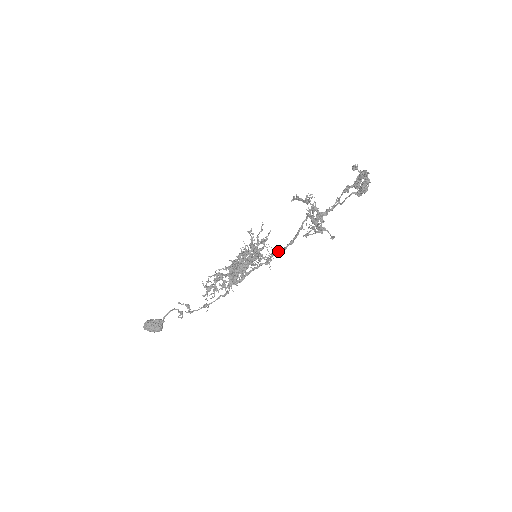
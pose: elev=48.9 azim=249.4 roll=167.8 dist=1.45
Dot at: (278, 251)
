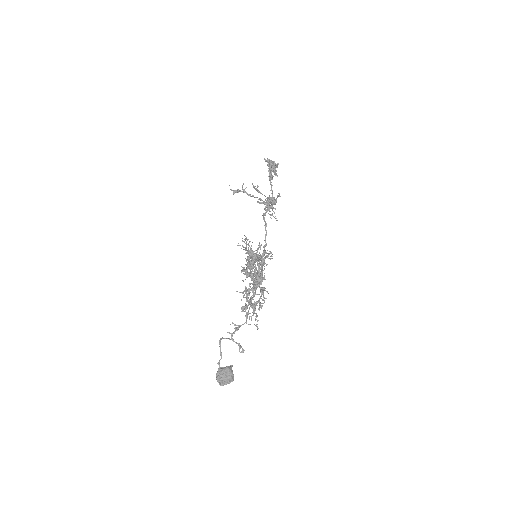
Dot at: (265, 240)
